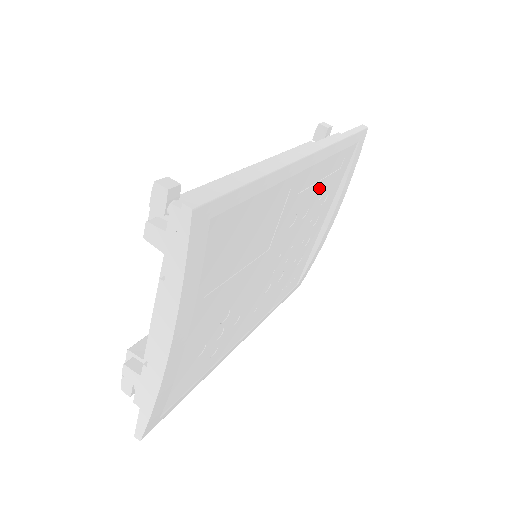
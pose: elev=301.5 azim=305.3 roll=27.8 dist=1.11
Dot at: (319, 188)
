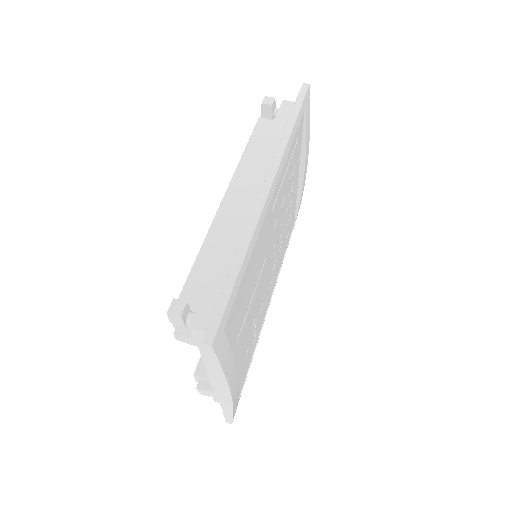
Dot at: (286, 177)
